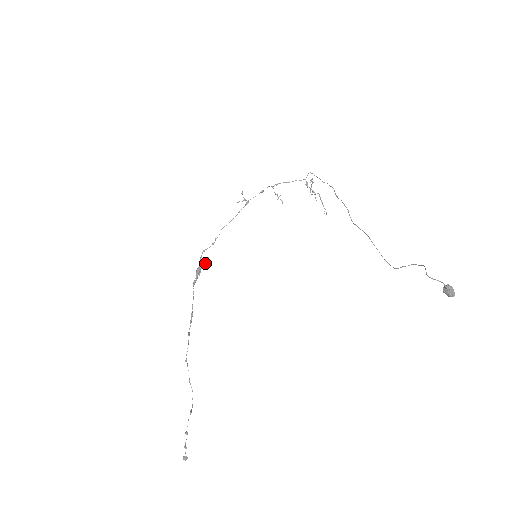
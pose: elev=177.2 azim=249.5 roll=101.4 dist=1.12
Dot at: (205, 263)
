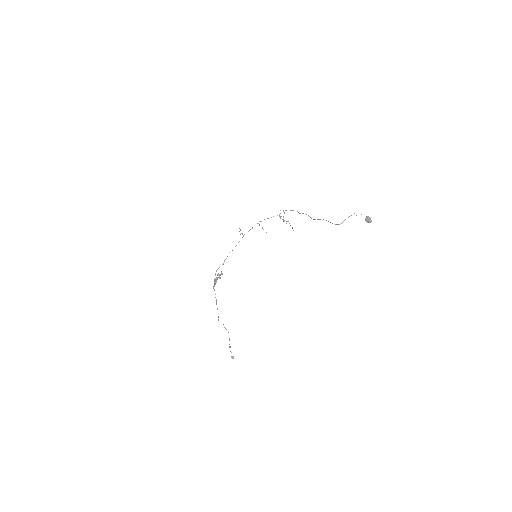
Dot at: (219, 275)
